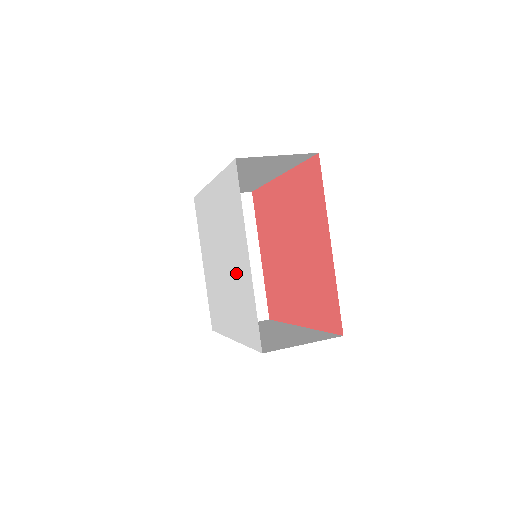
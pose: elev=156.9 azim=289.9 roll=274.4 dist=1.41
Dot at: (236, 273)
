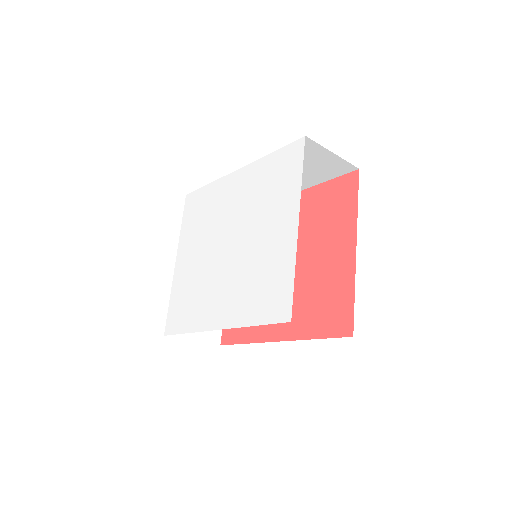
Dot at: (260, 249)
